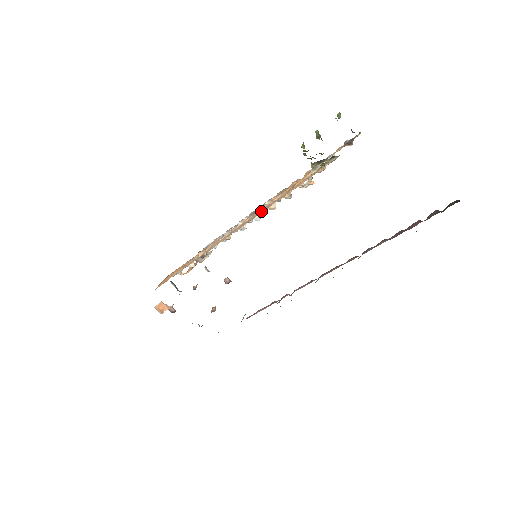
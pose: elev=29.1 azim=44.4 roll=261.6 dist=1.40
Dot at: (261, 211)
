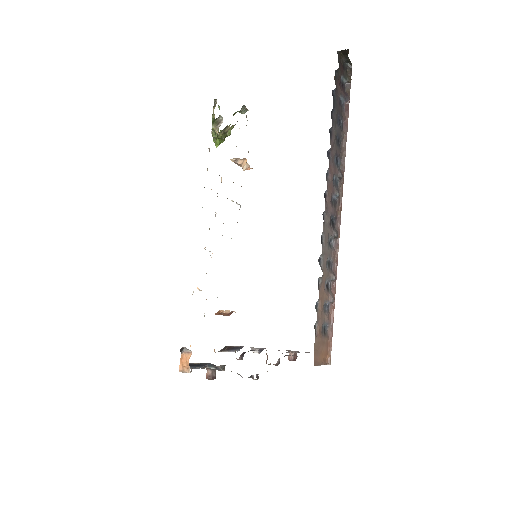
Dot at: occluded
